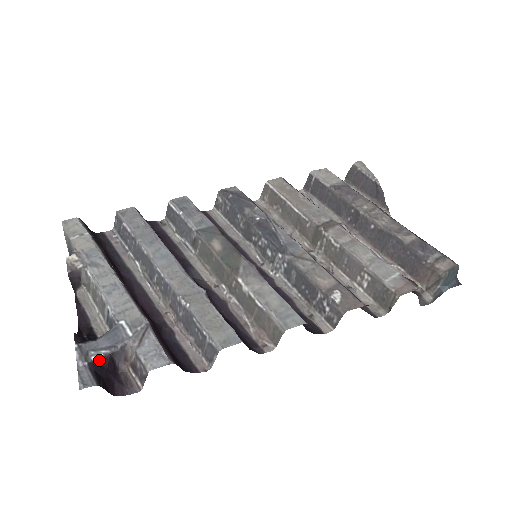
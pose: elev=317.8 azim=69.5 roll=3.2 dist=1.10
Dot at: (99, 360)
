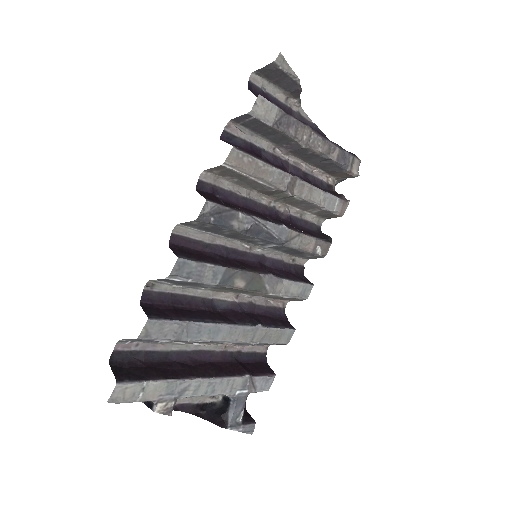
Dot at: (243, 416)
